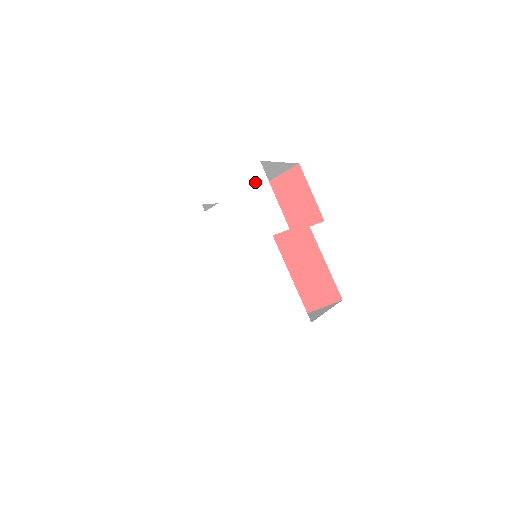
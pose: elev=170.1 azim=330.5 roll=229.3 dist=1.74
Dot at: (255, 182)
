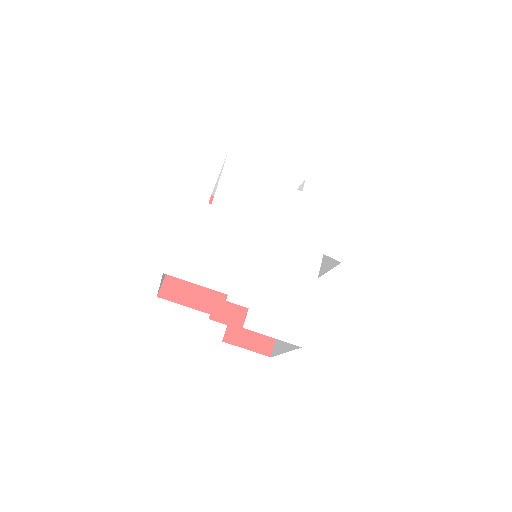
Dot at: (341, 207)
